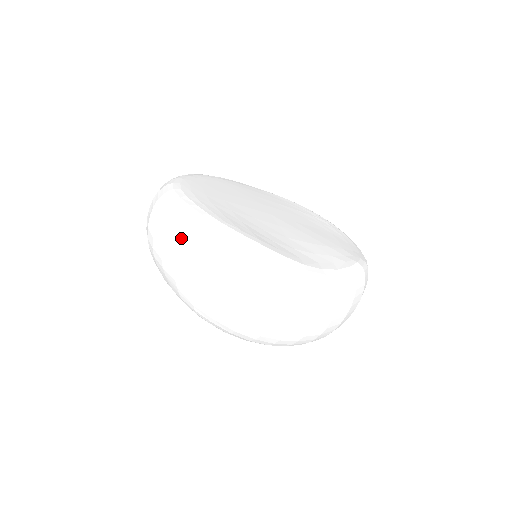
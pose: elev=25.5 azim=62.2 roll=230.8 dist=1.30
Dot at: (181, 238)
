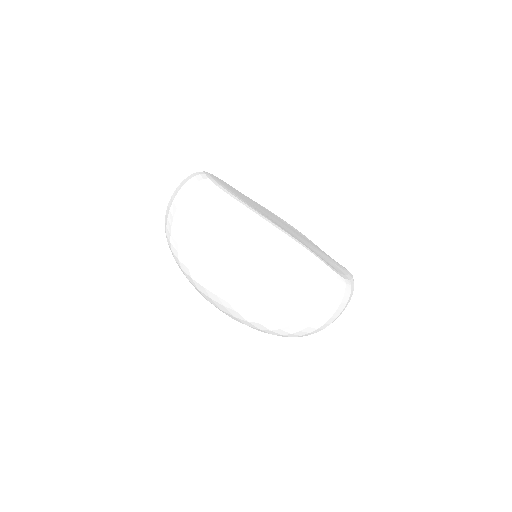
Dot at: (238, 232)
